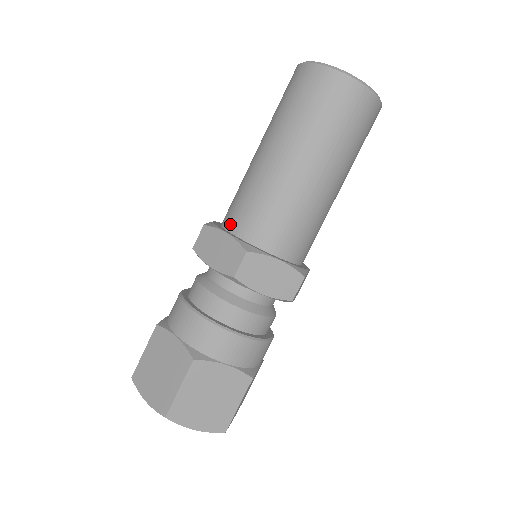
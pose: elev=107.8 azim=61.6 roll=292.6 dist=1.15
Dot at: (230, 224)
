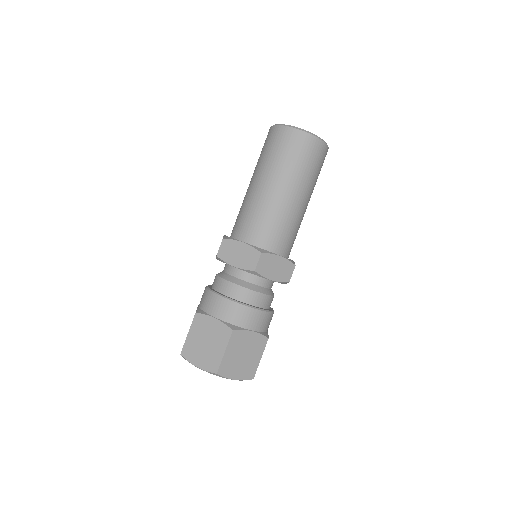
Dot at: occluded
